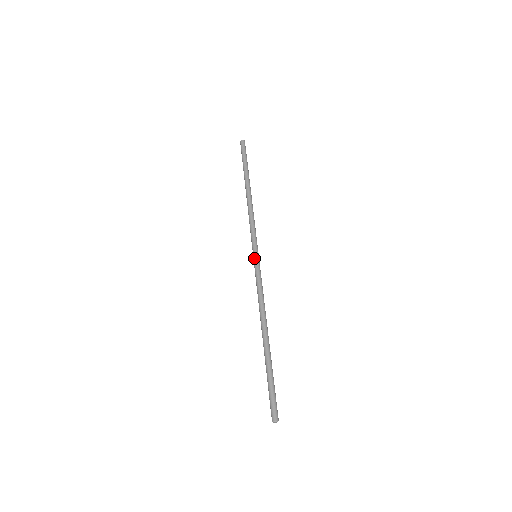
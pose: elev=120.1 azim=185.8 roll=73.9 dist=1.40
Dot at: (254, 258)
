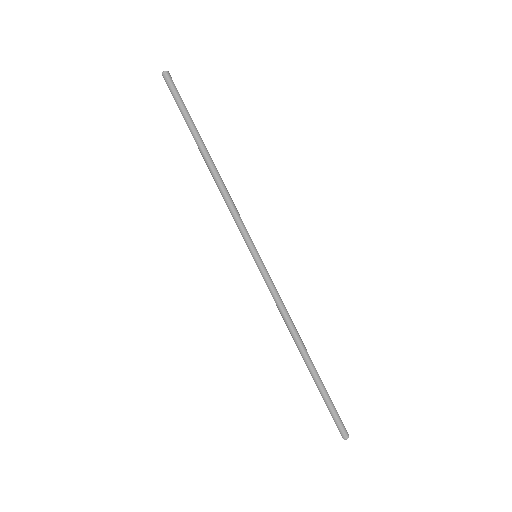
Dot at: occluded
